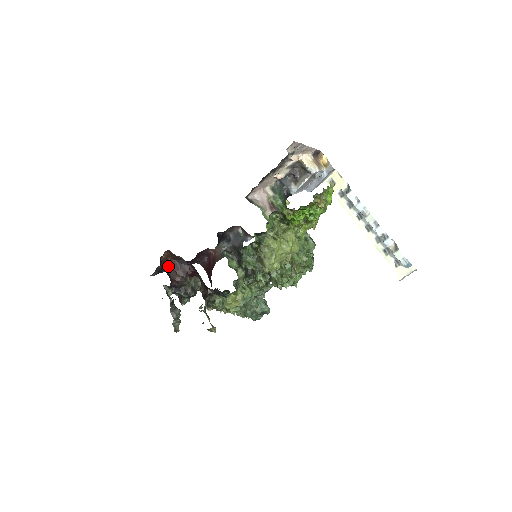
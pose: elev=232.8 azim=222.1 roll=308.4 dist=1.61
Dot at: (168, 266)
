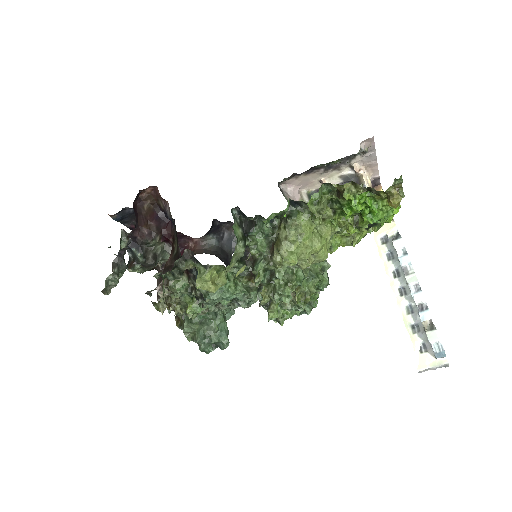
Dot at: (142, 209)
